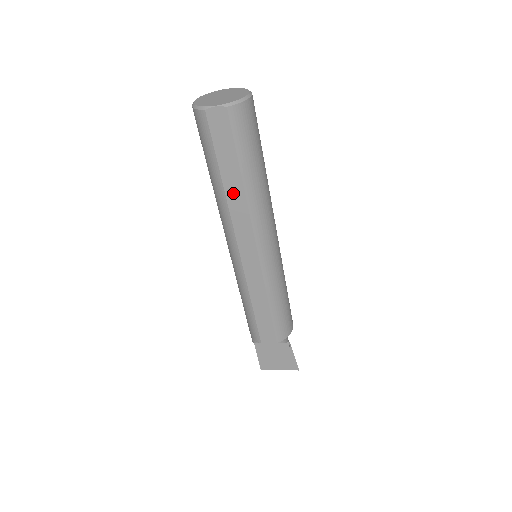
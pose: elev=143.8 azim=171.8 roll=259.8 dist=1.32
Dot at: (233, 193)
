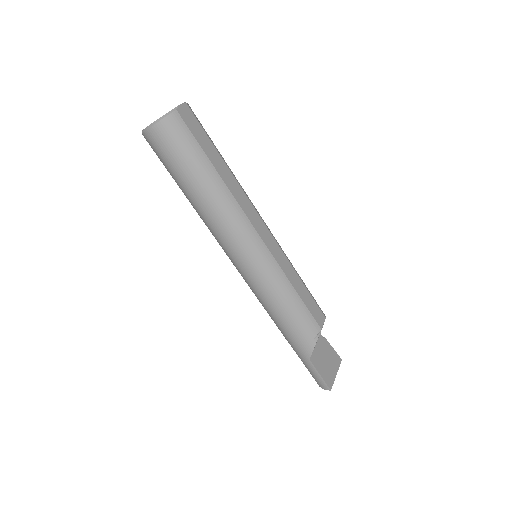
Dot at: (227, 178)
